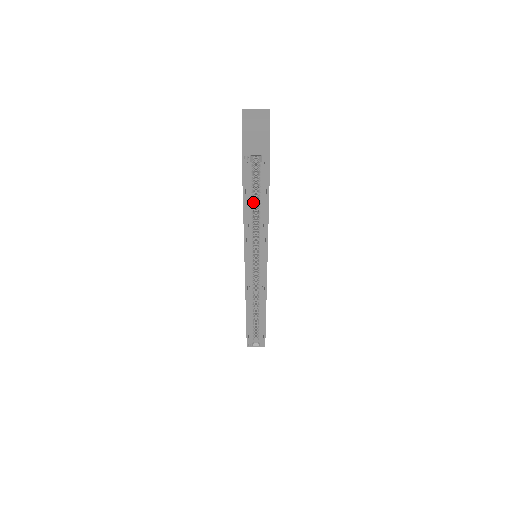
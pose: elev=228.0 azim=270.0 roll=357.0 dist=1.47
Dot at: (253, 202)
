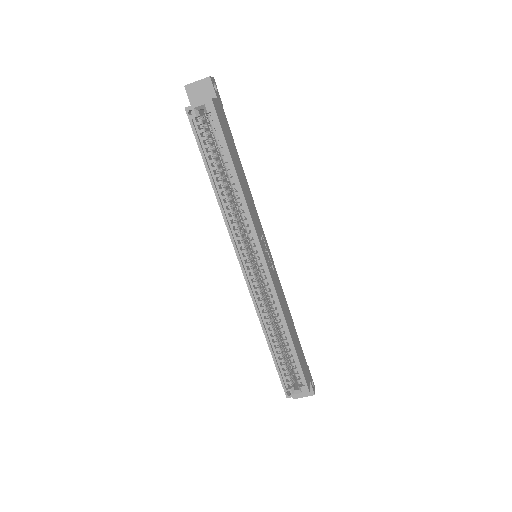
Dot at: (219, 171)
